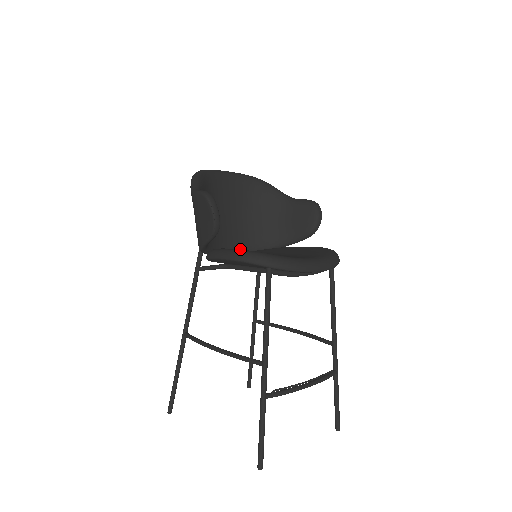
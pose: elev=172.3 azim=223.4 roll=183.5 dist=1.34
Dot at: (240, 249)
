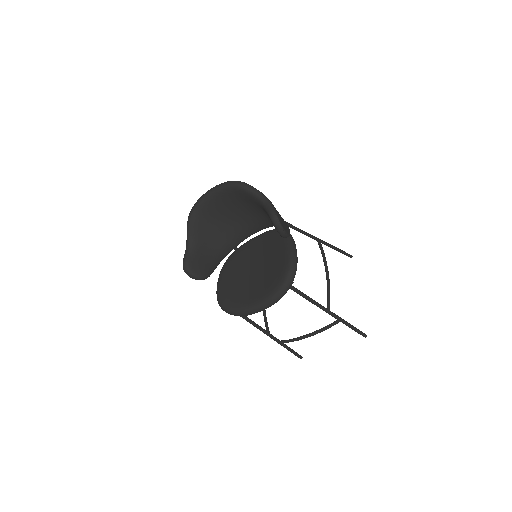
Dot at: (220, 291)
